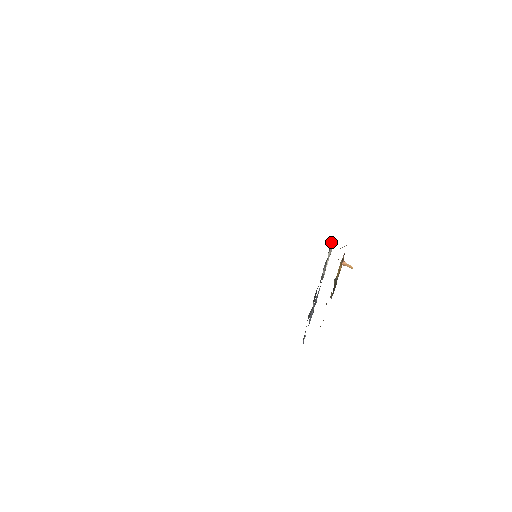
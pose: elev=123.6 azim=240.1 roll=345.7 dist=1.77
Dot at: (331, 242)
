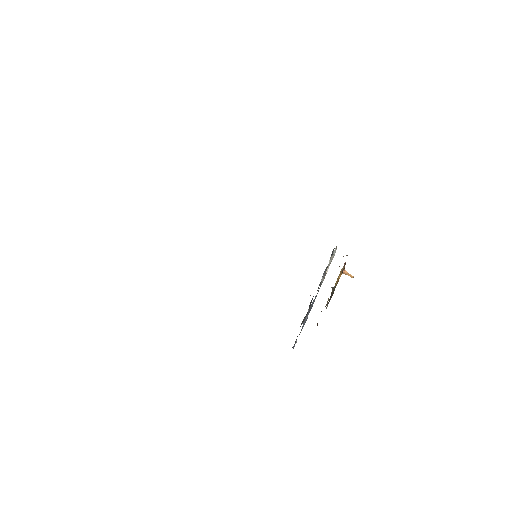
Dot at: occluded
